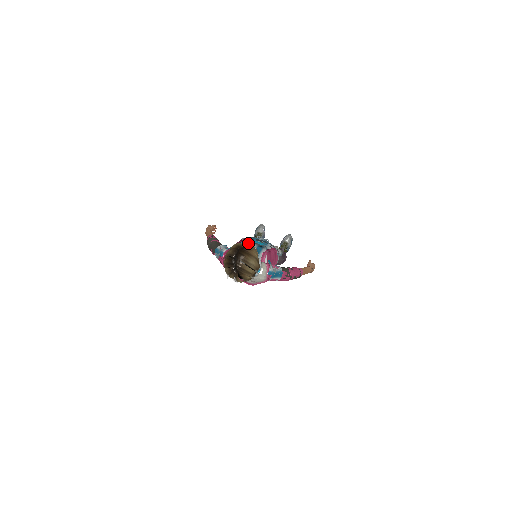
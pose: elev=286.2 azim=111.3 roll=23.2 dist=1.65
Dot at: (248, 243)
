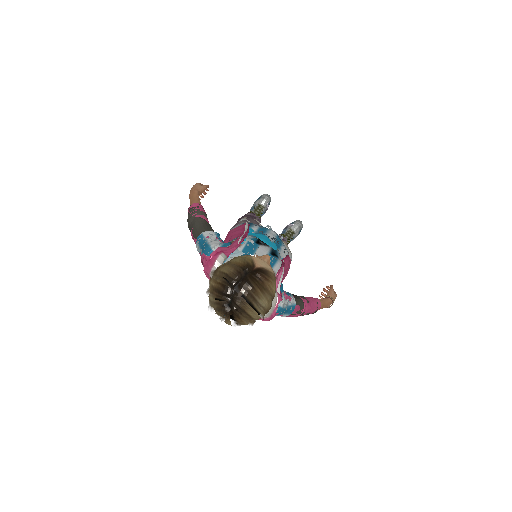
Dot at: (266, 262)
